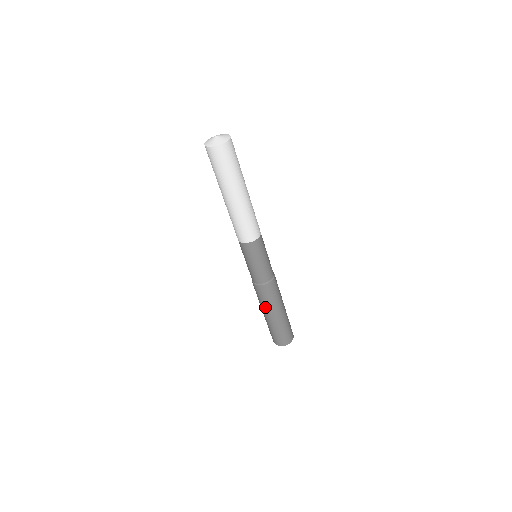
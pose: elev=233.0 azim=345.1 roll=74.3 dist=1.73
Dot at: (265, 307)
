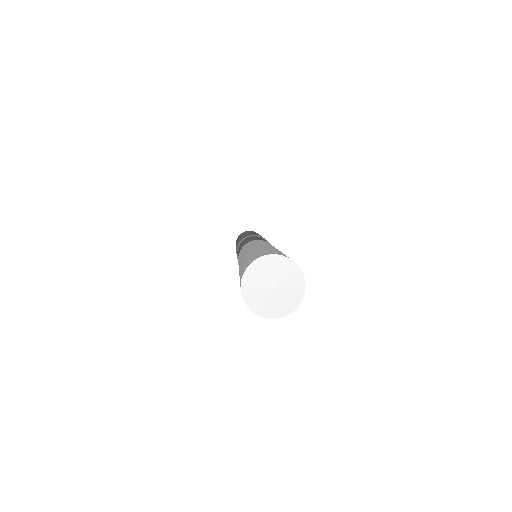
Dot at: occluded
